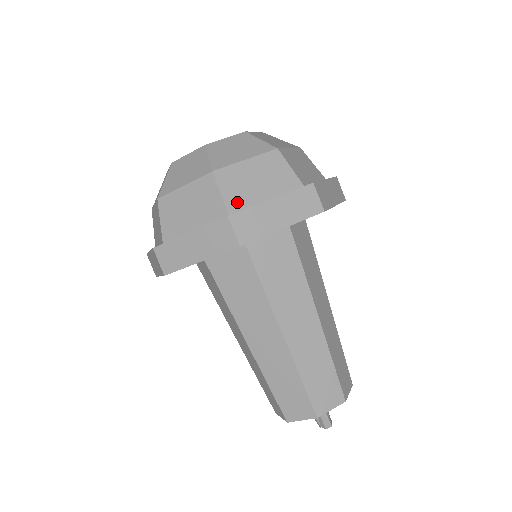
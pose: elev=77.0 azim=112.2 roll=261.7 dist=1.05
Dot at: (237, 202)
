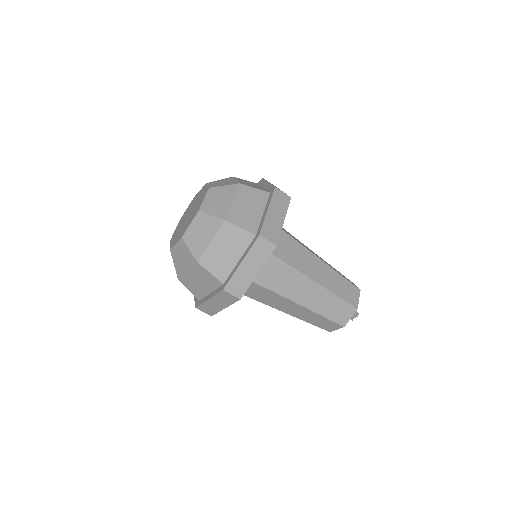
Dot at: (252, 226)
